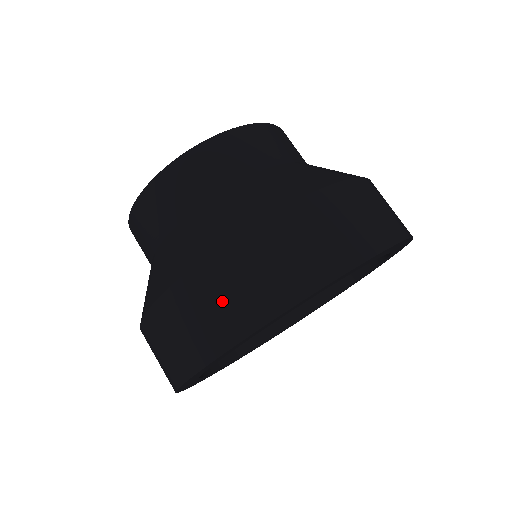
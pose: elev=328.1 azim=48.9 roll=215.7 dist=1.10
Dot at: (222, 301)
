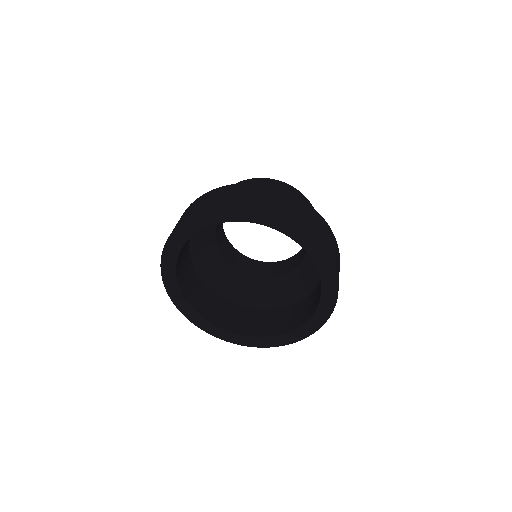
Dot at: (182, 217)
